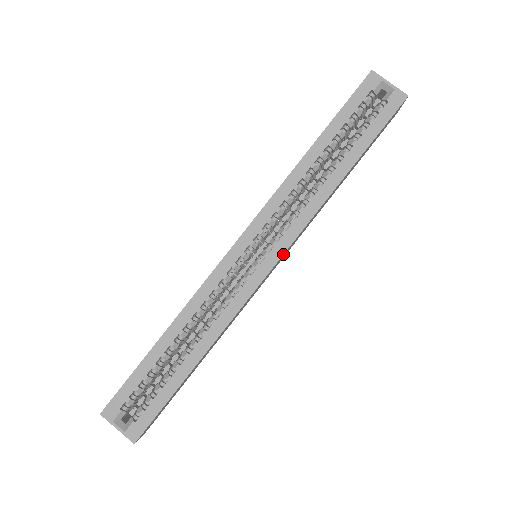
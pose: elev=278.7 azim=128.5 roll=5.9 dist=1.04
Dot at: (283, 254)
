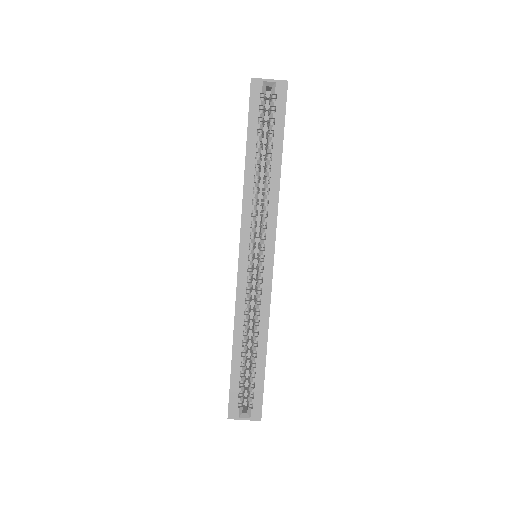
Dot at: (274, 246)
